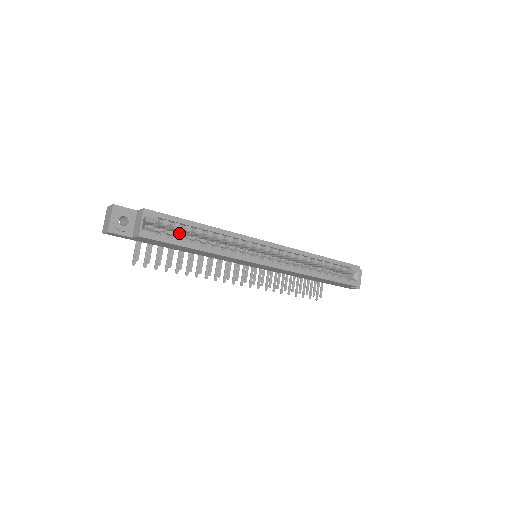
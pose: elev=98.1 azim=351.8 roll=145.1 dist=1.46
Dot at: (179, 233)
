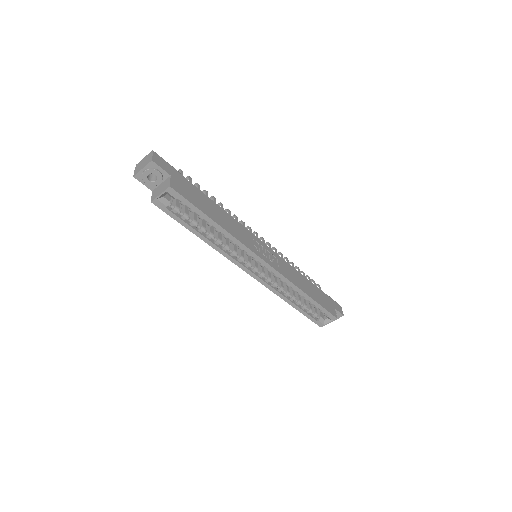
Dot at: occluded
